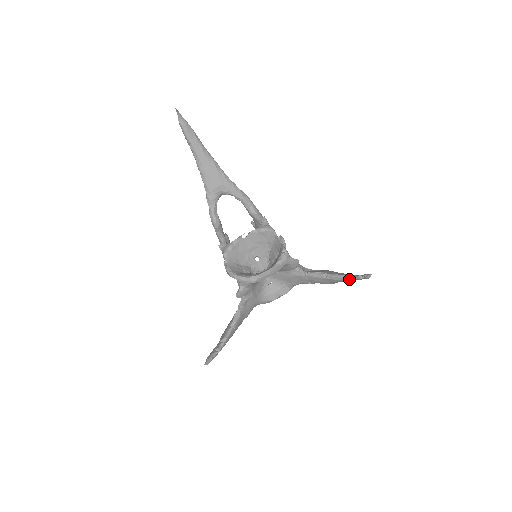
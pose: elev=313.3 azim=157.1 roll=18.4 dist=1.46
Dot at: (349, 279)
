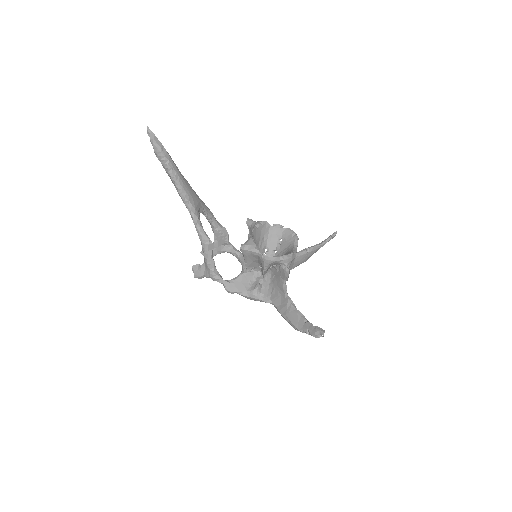
Dot at: (323, 244)
